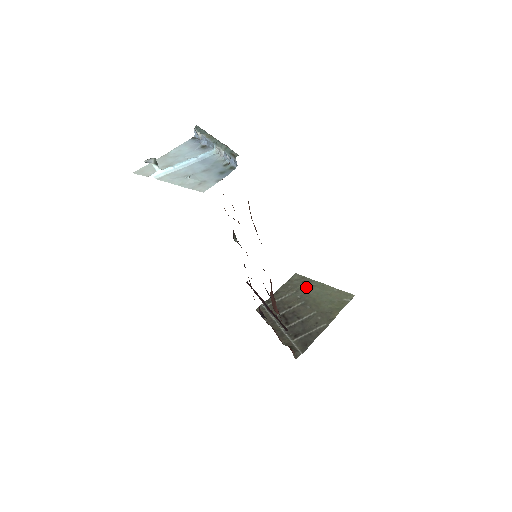
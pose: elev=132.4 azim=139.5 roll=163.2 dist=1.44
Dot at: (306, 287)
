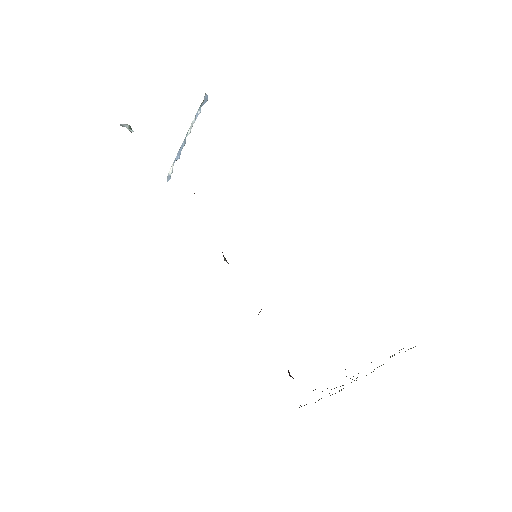
Dot at: occluded
